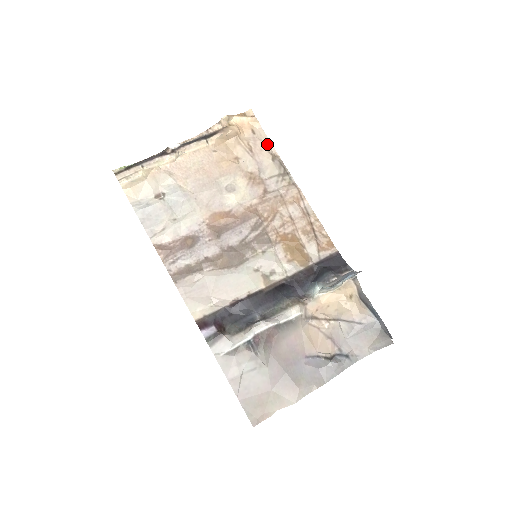
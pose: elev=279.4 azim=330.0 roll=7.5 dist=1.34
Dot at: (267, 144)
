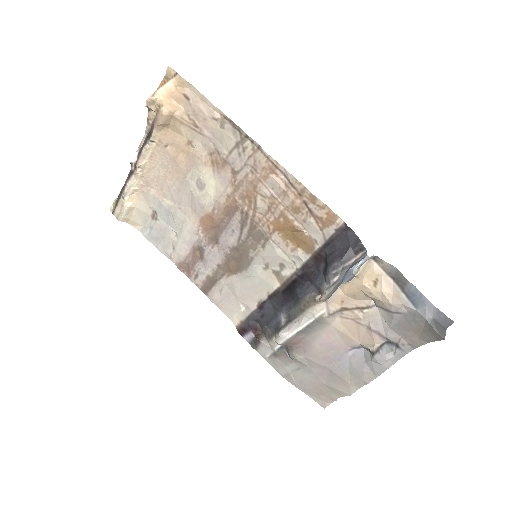
Dot at: (207, 106)
